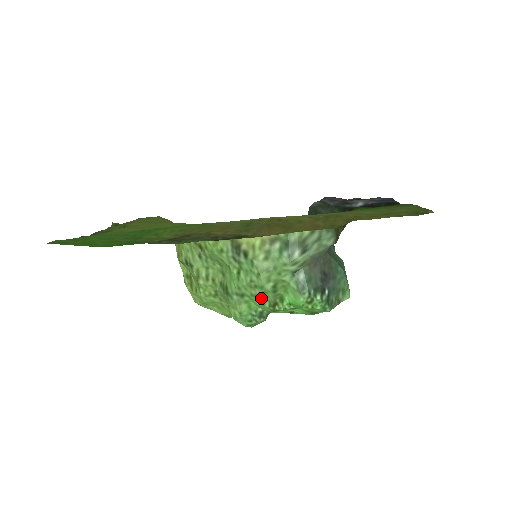
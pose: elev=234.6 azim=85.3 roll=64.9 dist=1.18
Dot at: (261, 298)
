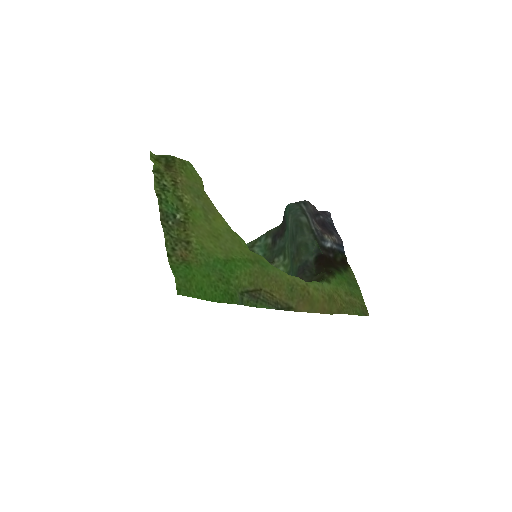
Dot at: occluded
